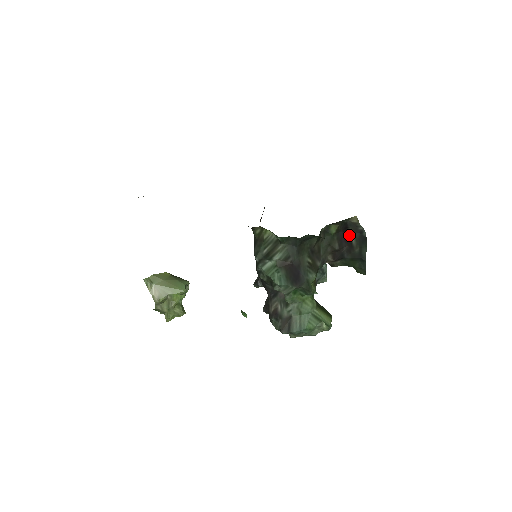
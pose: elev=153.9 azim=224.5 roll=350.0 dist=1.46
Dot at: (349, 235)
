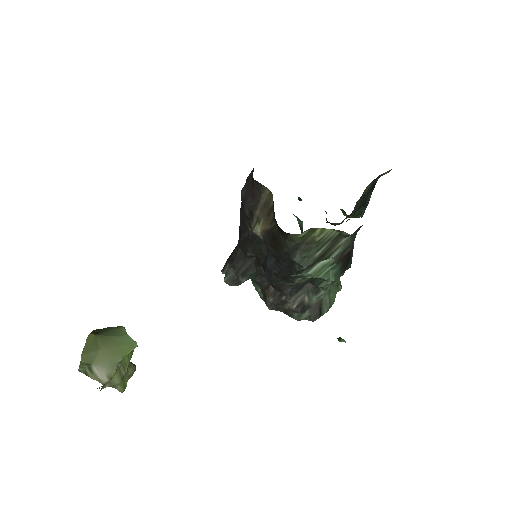
Dot at: occluded
